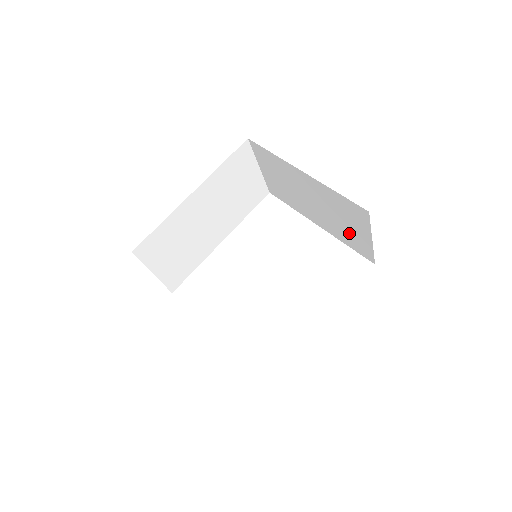
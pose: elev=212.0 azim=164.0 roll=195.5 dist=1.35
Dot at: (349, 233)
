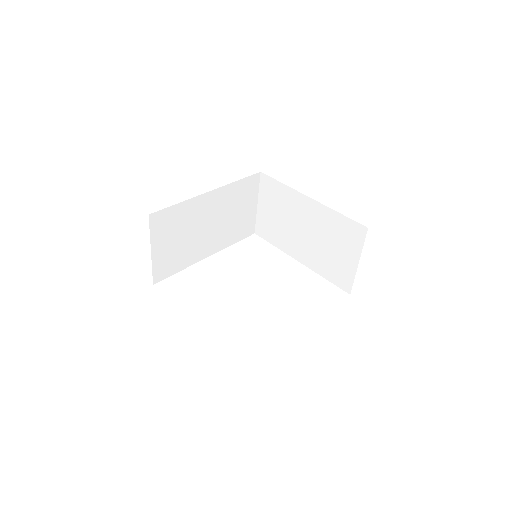
Dot at: (334, 261)
